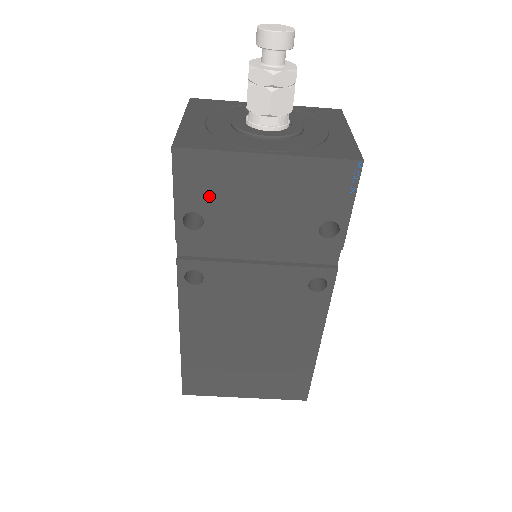
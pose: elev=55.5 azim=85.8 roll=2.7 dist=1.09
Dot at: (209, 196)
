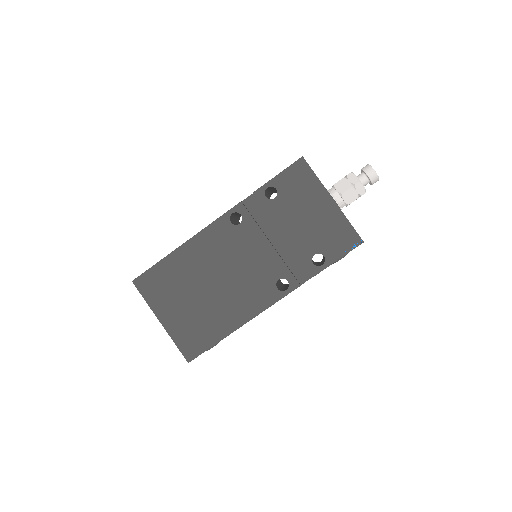
Dot at: (291, 190)
